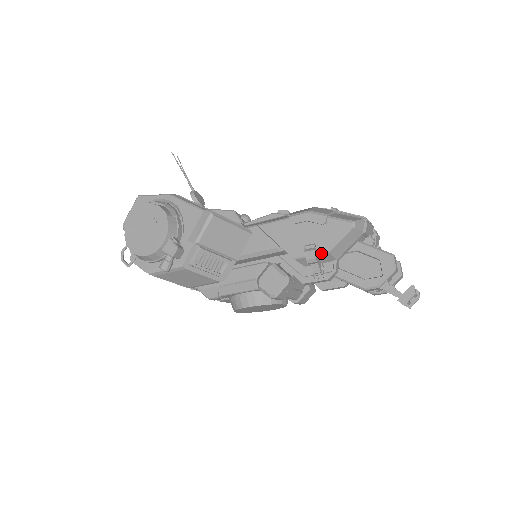
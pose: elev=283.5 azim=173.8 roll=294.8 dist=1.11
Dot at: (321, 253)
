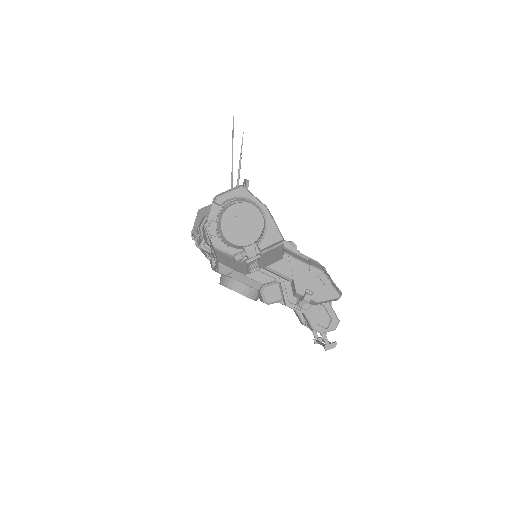
Dot at: (313, 300)
